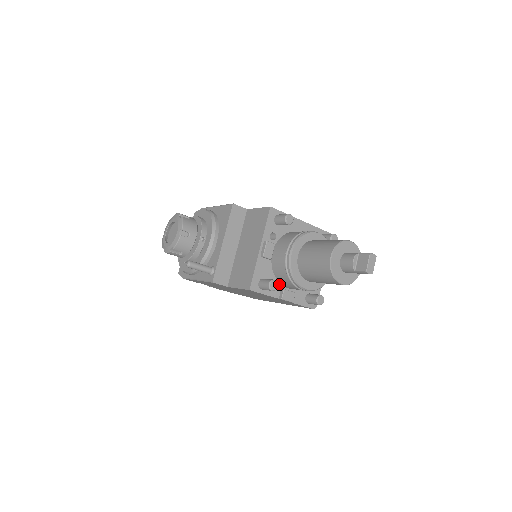
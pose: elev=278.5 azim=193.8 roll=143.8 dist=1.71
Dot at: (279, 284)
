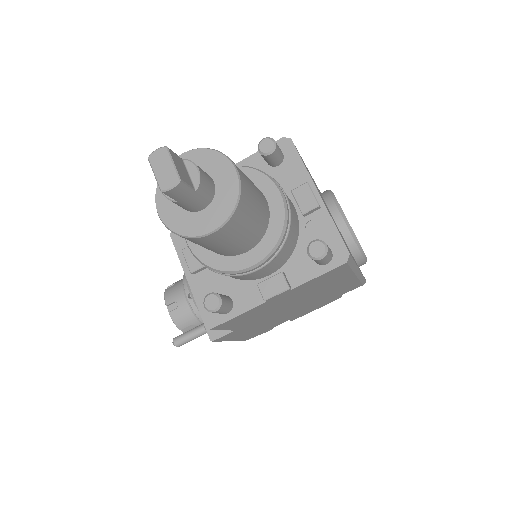
Dot at: (251, 282)
